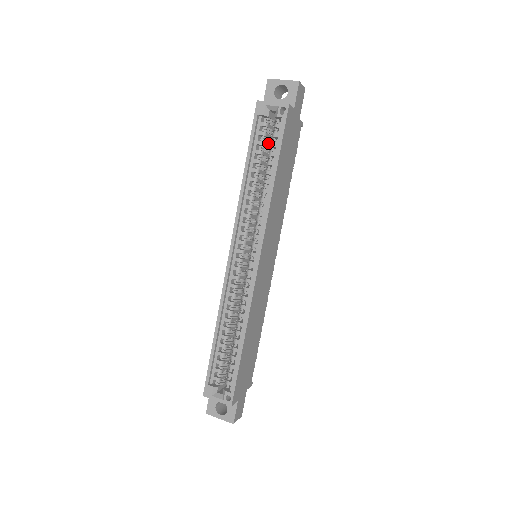
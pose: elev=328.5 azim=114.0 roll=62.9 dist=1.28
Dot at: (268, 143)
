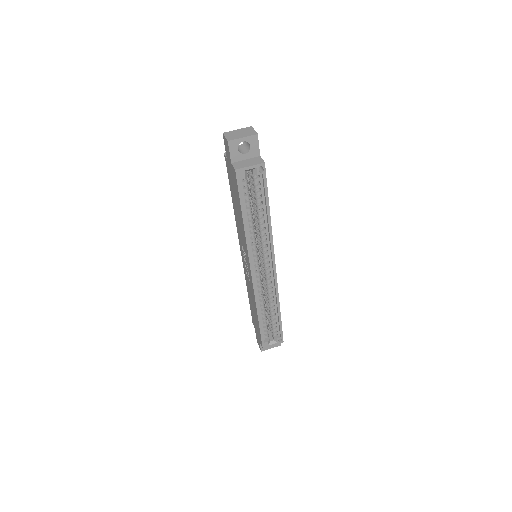
Dot at: occluded
